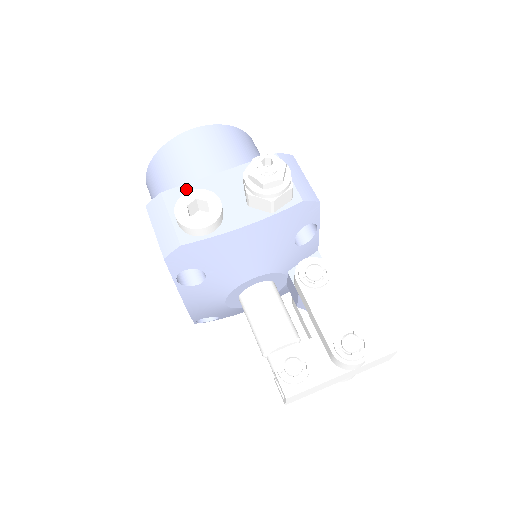
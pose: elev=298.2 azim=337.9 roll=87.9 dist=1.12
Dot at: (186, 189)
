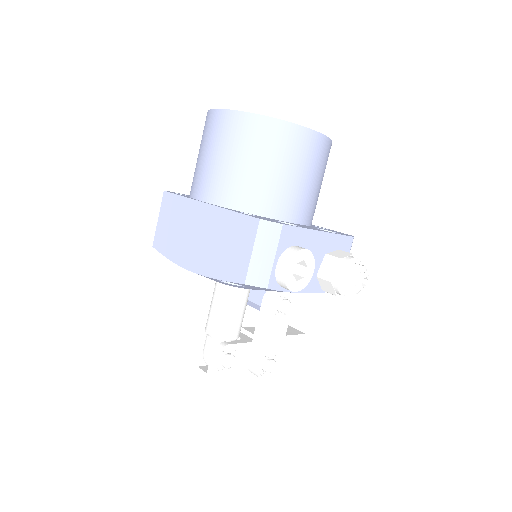
Dot at: (298, 233)
